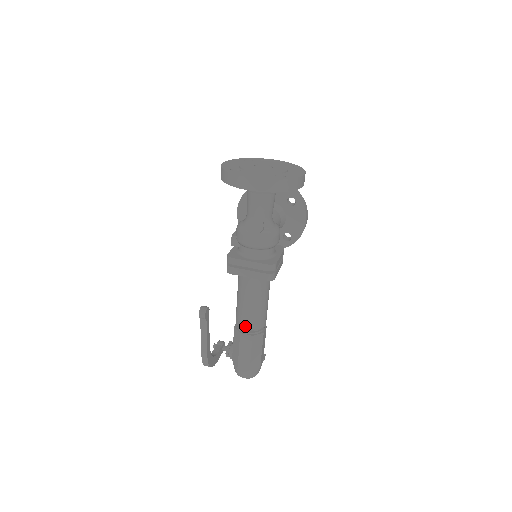
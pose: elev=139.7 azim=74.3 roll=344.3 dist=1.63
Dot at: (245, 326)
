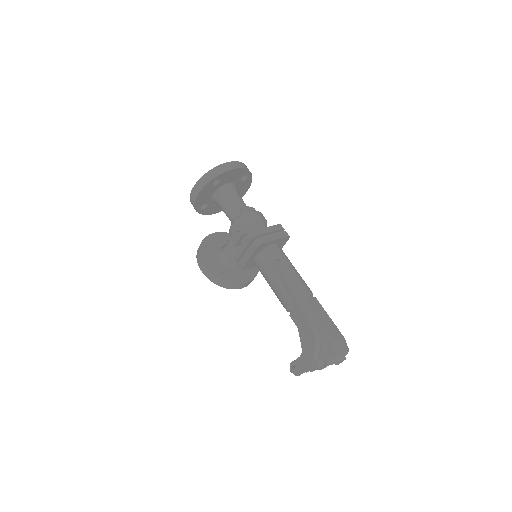
Dot at: (304, 291)
